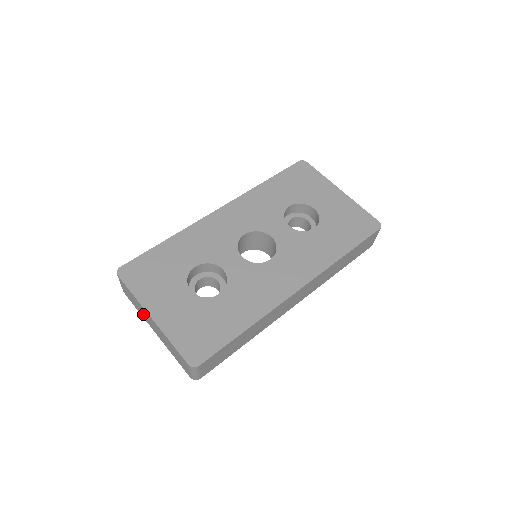
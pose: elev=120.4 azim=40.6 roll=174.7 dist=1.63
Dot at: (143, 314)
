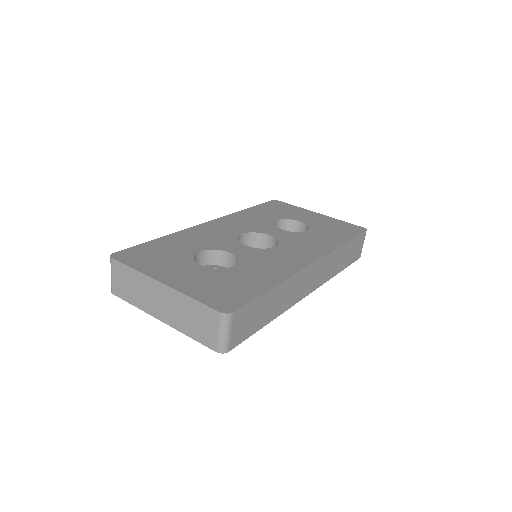
Dot at: (144, 299)
